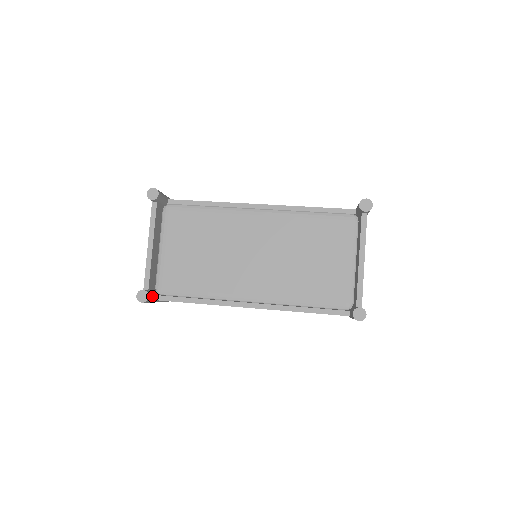
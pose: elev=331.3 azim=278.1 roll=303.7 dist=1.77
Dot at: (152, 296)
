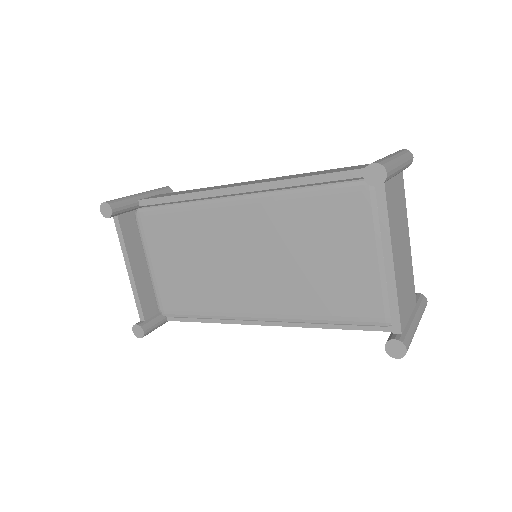
Dot at: (152, 325)
